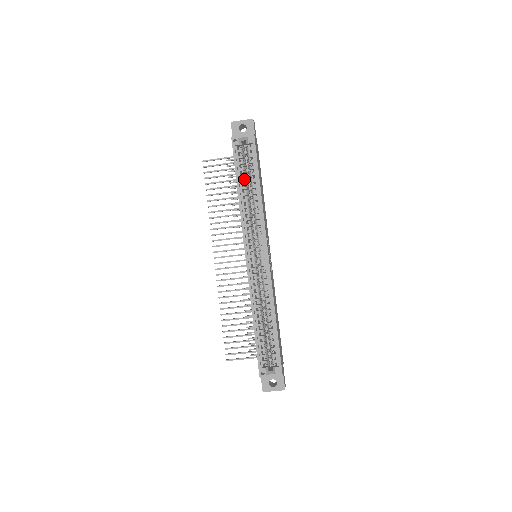
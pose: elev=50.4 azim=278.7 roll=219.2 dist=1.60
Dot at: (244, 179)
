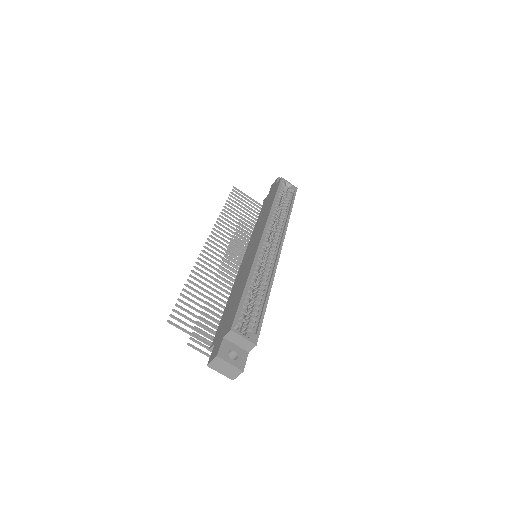
Dot at: (279, 202)
